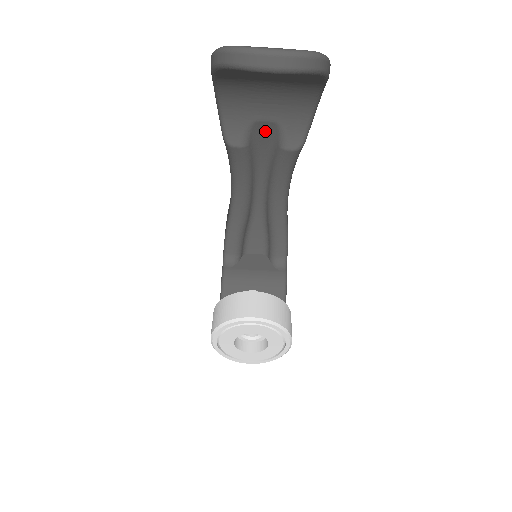
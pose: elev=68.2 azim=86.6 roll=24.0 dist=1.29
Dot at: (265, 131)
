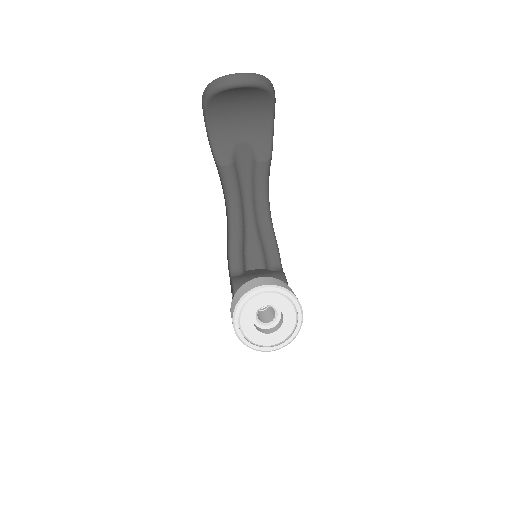
Dot at: (243, 152)
